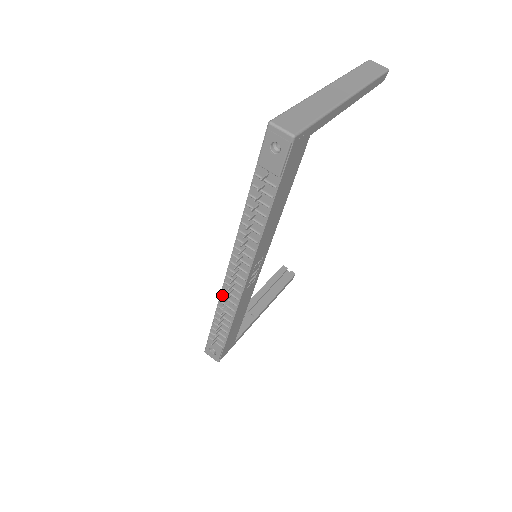
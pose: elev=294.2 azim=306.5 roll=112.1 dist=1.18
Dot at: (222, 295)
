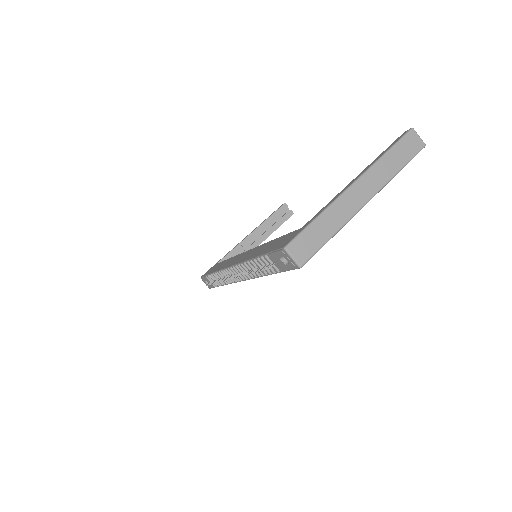
Dot at: (222, 272)
